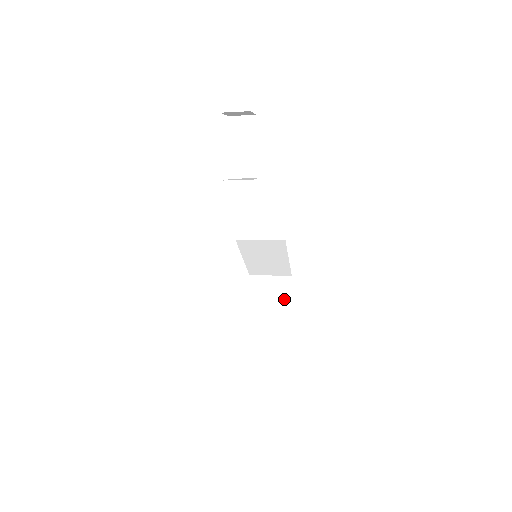
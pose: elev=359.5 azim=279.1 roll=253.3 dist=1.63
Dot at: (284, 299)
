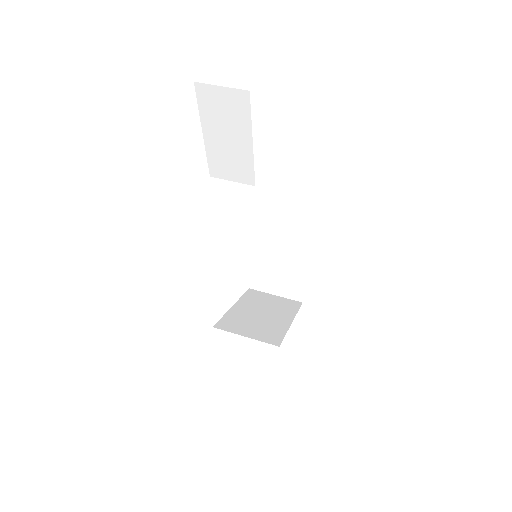
Dot at: (303, 257)
